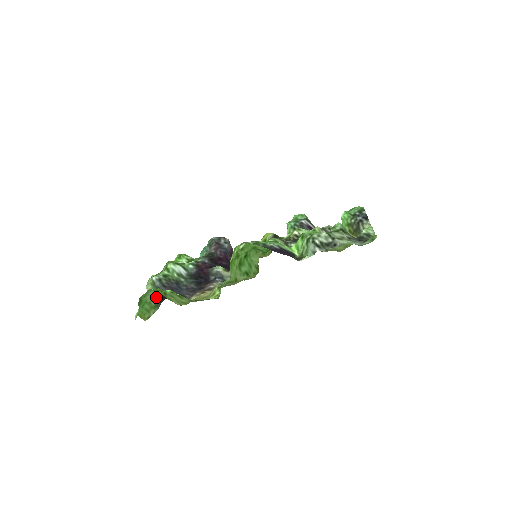
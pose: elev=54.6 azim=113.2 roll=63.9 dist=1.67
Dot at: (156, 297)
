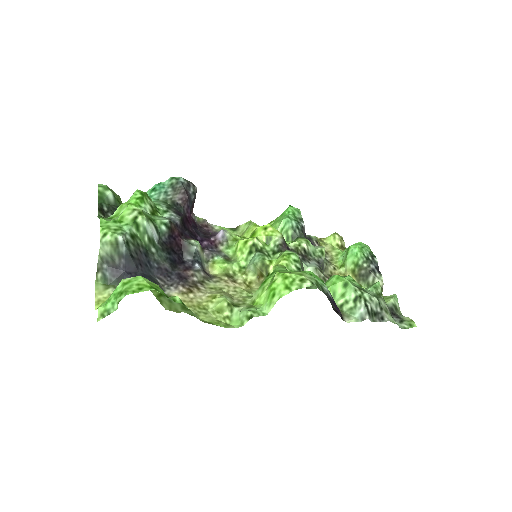
Dot at: occluded
